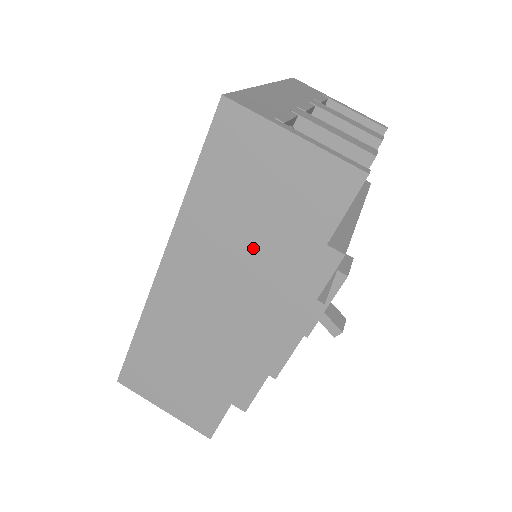
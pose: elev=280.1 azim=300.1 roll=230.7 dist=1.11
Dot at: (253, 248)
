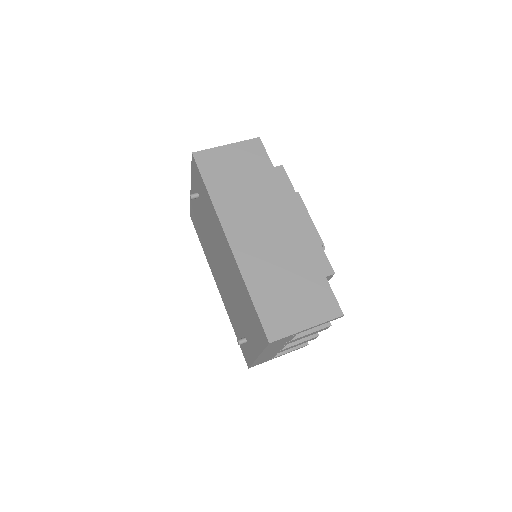
Dot at: (254, 192)
